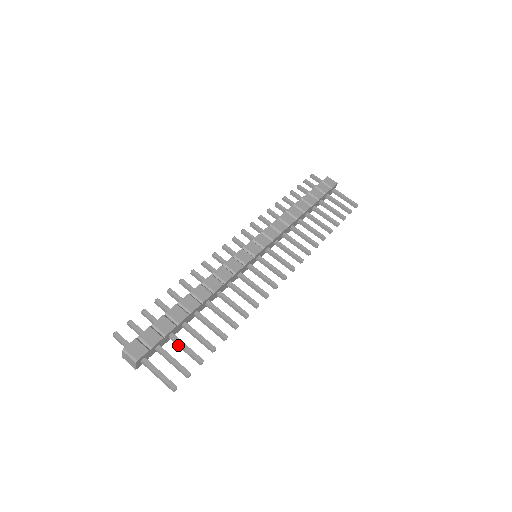
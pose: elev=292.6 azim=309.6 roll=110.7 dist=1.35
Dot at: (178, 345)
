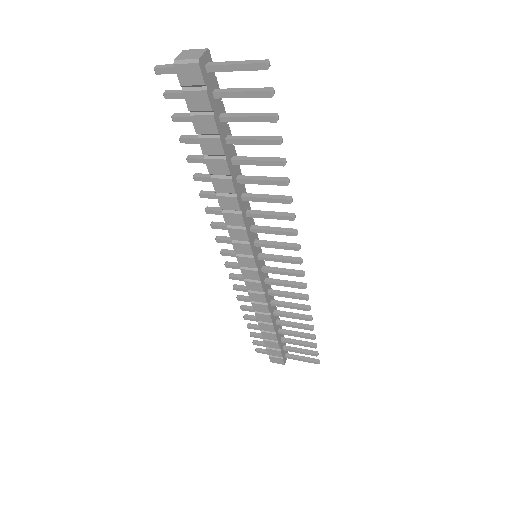
Dot at: (236, 115)
